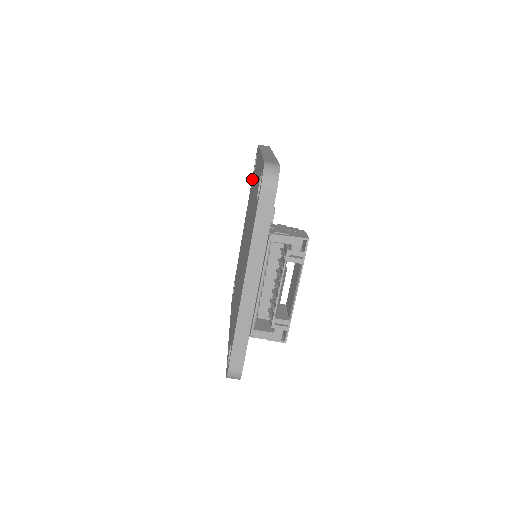
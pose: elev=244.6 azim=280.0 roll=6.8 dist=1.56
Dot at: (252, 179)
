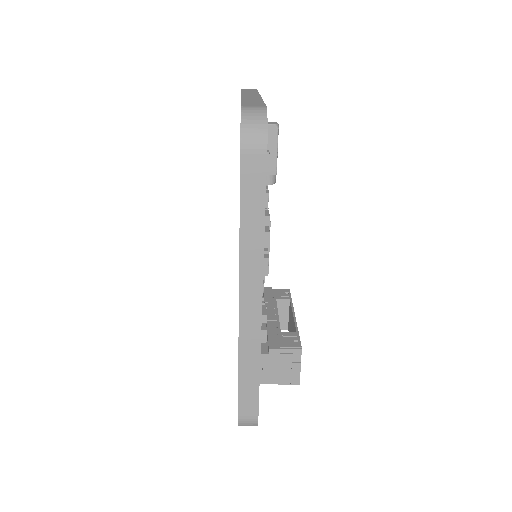
Dot at: occluded
